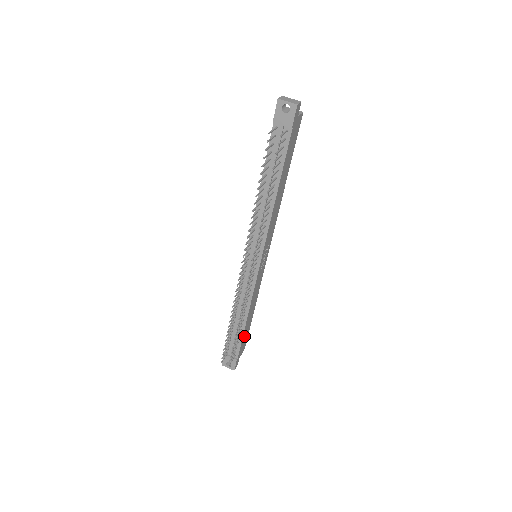
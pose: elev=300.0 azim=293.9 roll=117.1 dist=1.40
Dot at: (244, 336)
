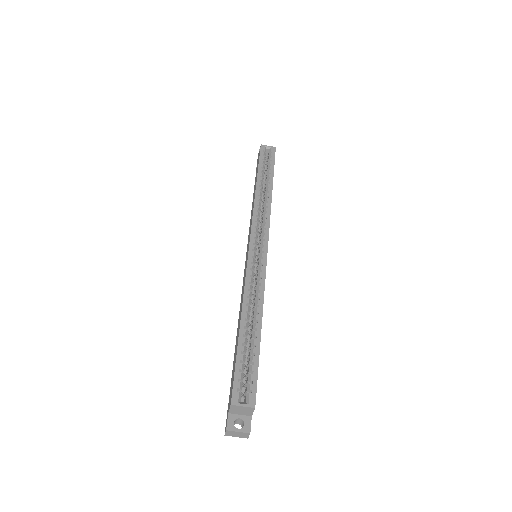
Dot at: occluded
